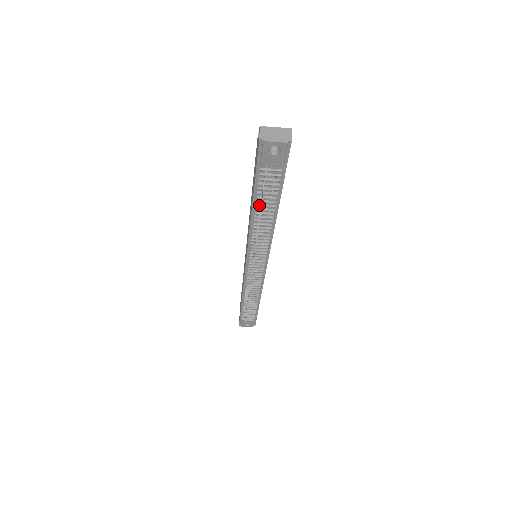
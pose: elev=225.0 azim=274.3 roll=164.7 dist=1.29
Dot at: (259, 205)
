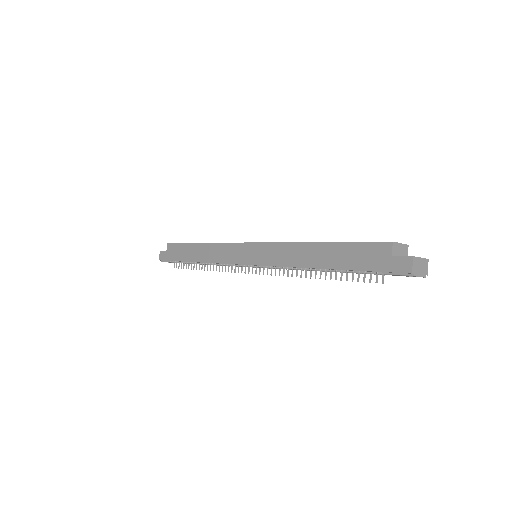
Dot at: (333, 271)
